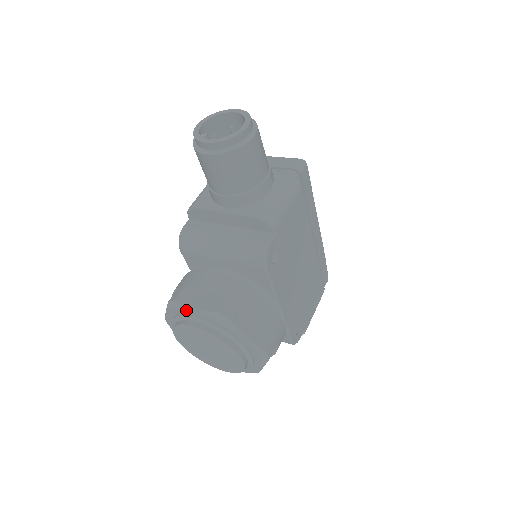
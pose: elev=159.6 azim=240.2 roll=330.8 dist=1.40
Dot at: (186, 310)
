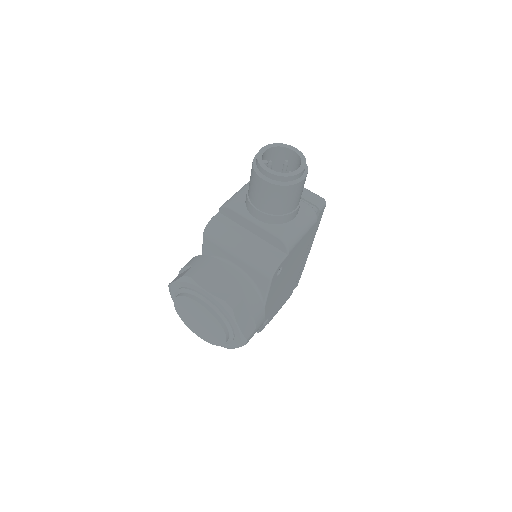
Dot at: (197, 288)
